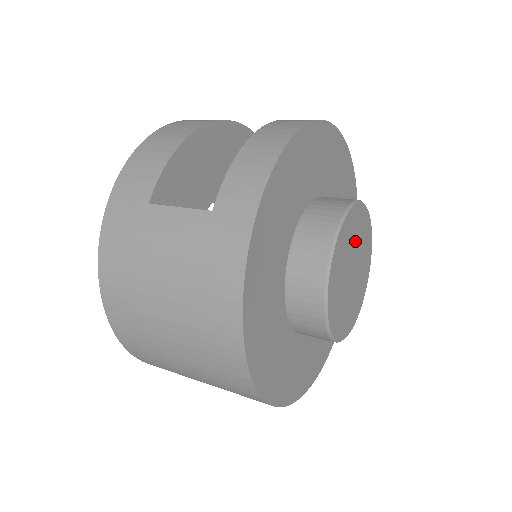
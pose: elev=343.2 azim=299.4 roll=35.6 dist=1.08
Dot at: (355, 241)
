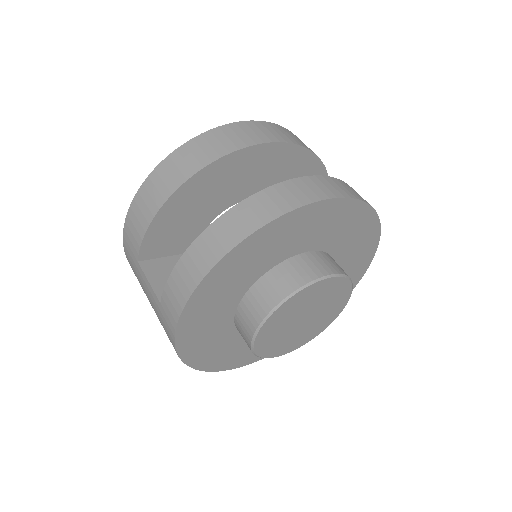
Dot at: (303, 307)
